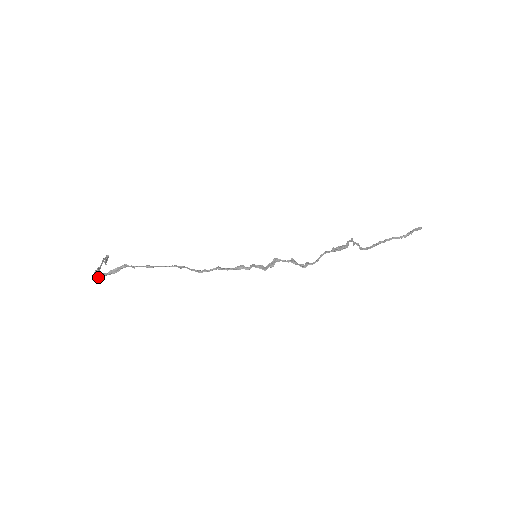
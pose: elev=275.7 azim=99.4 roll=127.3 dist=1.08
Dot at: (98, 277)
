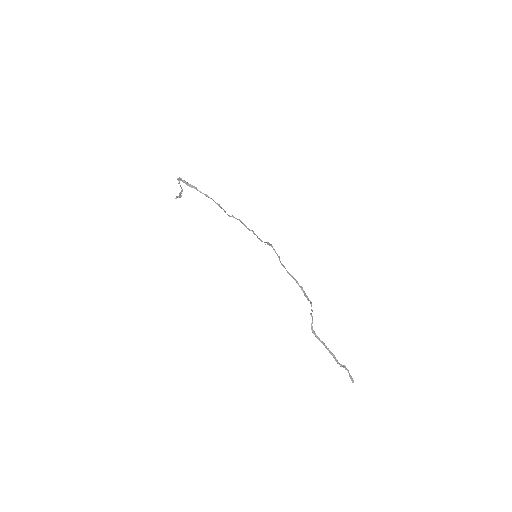
Dot at: (179, 178)
